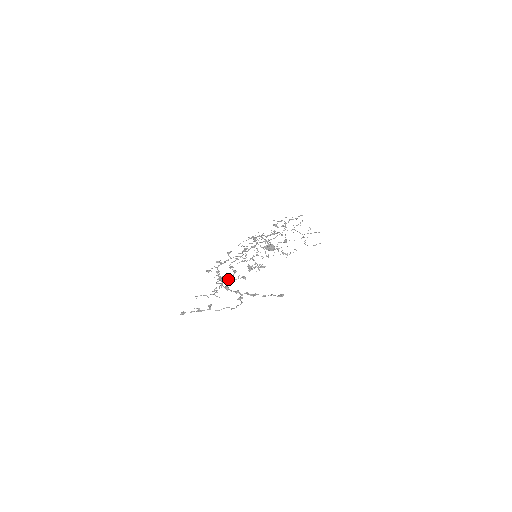
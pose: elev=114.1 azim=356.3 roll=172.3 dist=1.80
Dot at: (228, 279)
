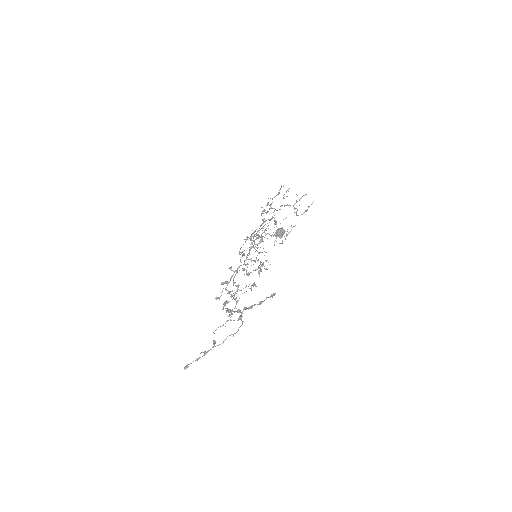
Dot at: occluded
